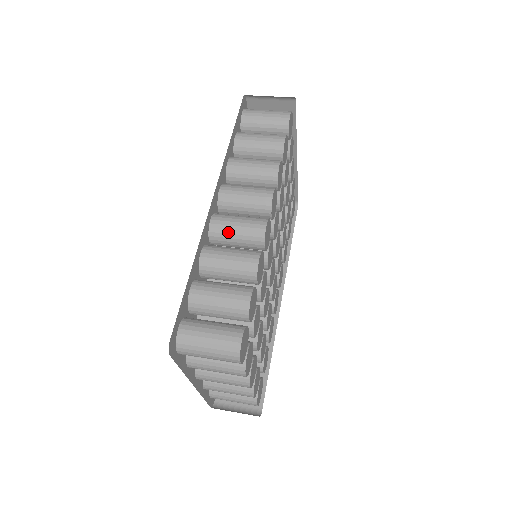
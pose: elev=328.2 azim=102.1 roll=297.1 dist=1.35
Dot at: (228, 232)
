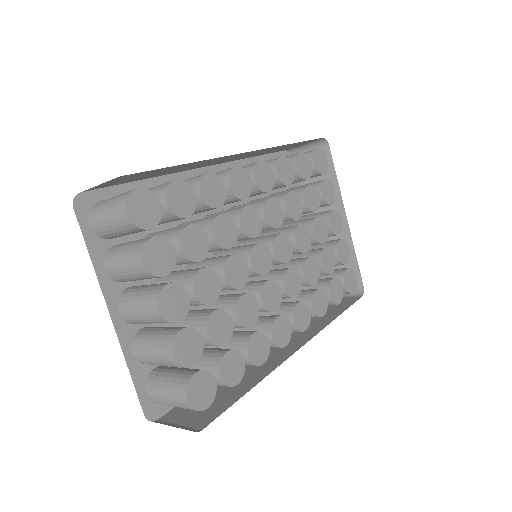
Dot at: occluded
